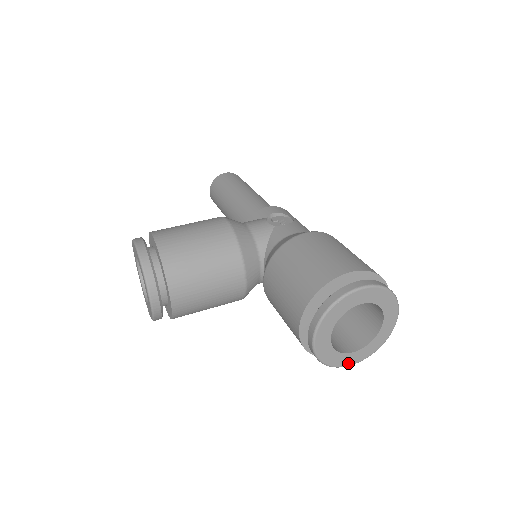
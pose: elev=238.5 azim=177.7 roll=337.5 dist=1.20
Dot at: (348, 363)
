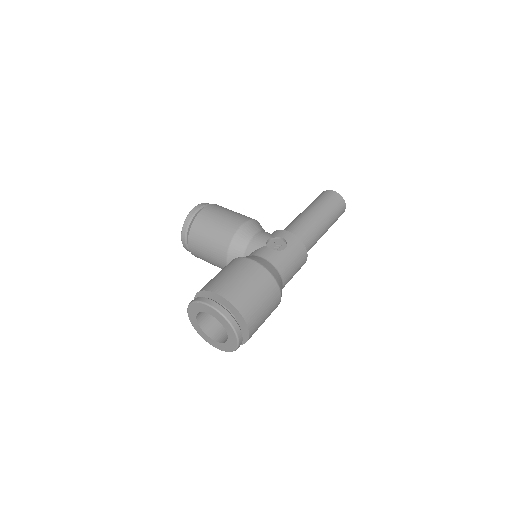
Dot at: (211, 343)
